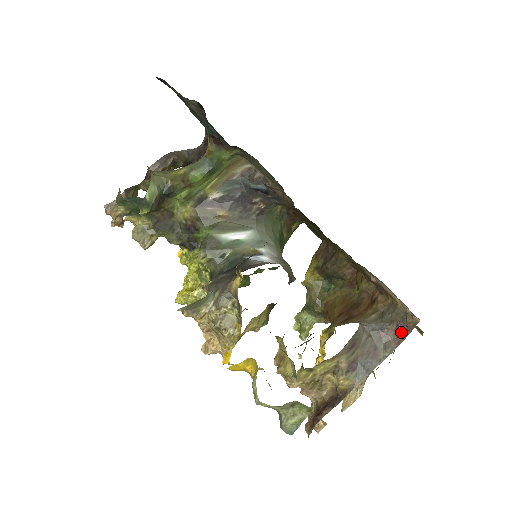
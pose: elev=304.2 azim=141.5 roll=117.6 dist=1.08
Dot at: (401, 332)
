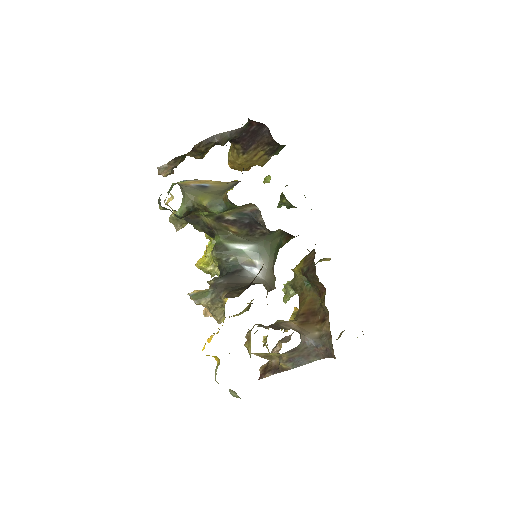
Dot at: (327, 354)
